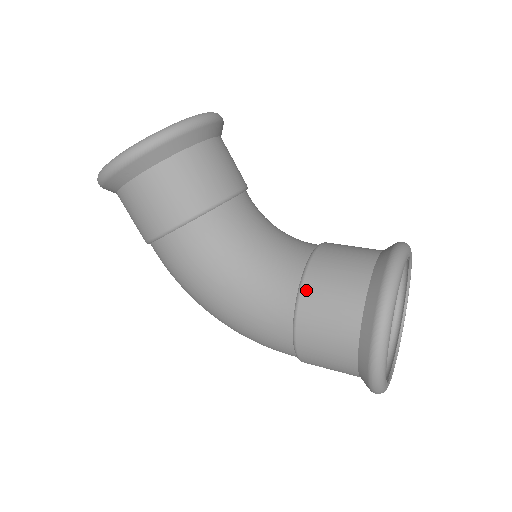
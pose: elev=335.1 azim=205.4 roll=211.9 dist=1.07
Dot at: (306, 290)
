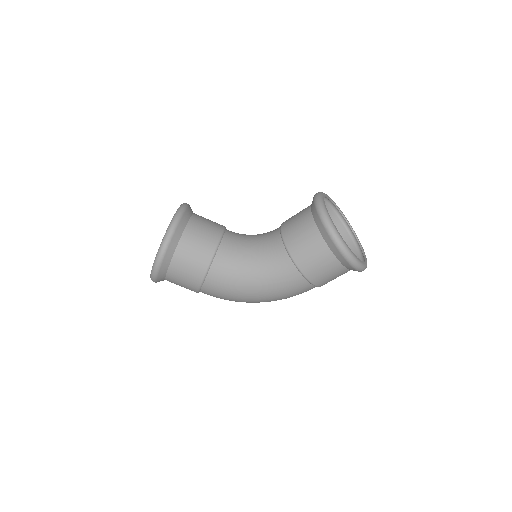
Dot at: (290, 249)
